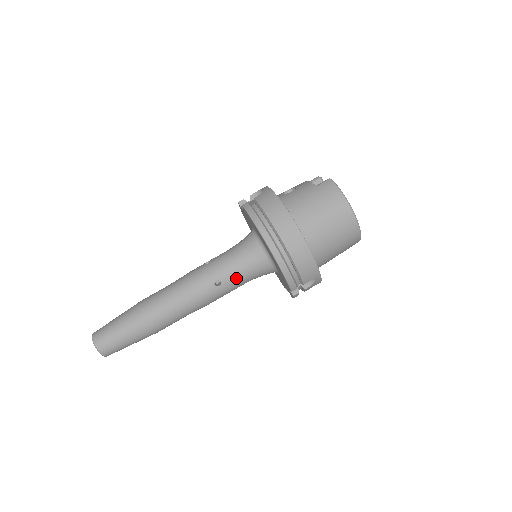
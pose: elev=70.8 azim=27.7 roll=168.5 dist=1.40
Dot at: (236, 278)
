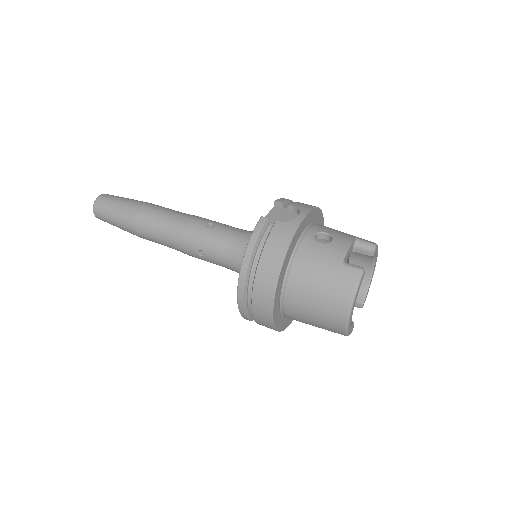
Dot at: (219, 262)
